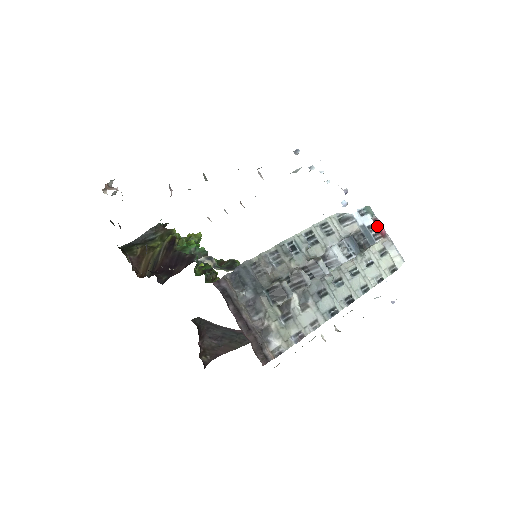
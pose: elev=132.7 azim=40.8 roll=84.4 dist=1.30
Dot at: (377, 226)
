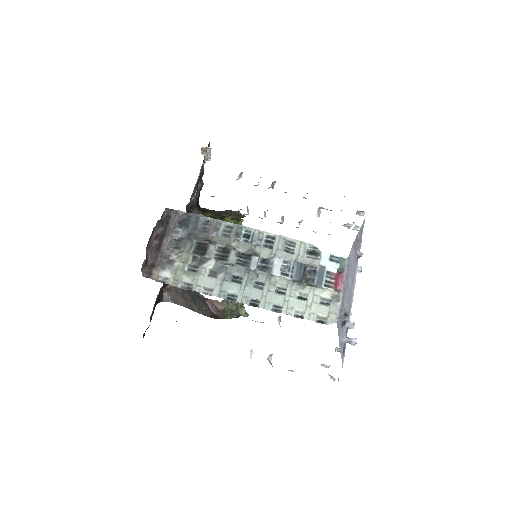
Dot at: (338, 278)
